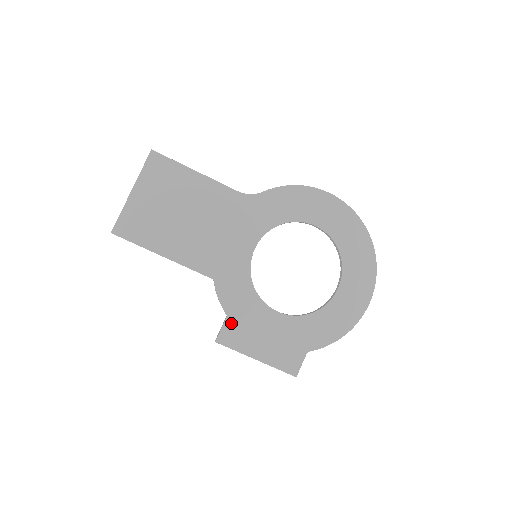
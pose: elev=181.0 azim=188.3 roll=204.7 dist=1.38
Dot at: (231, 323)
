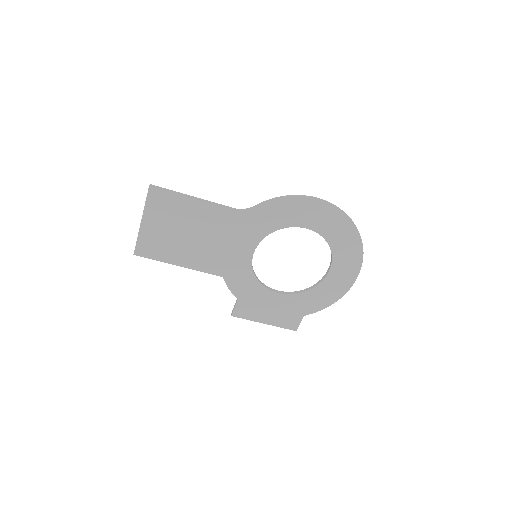
Dot at: (242, 304)
